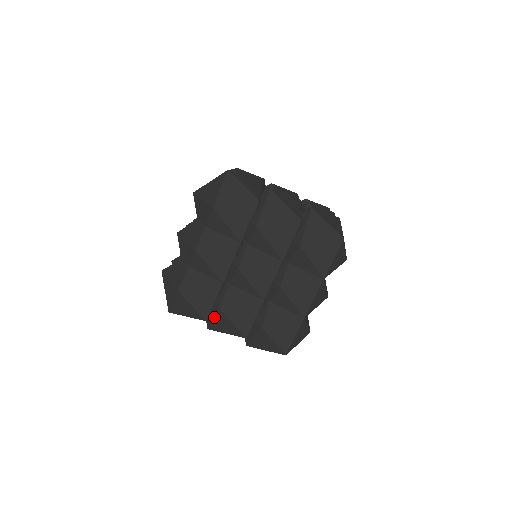
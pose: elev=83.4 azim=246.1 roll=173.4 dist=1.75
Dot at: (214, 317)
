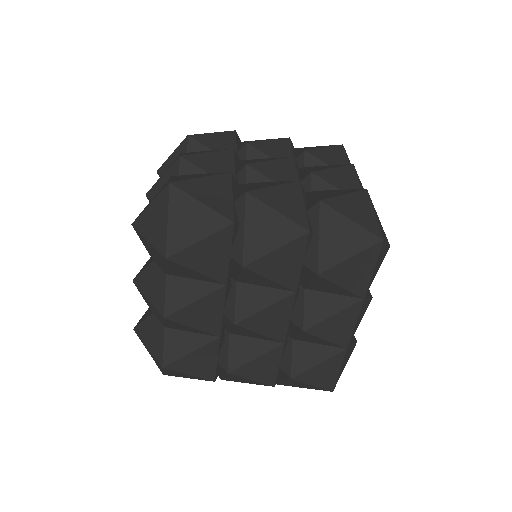
Dot at: (223, 375)
